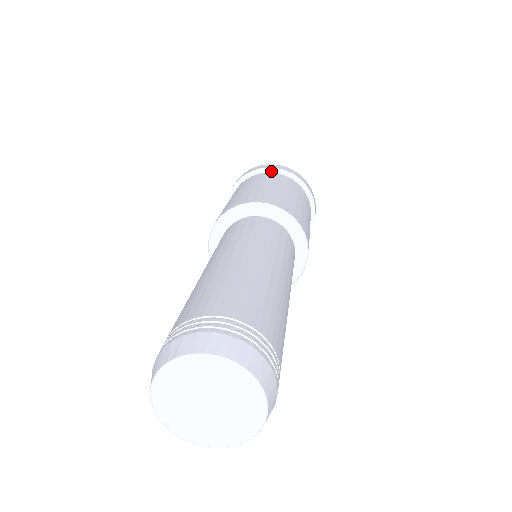
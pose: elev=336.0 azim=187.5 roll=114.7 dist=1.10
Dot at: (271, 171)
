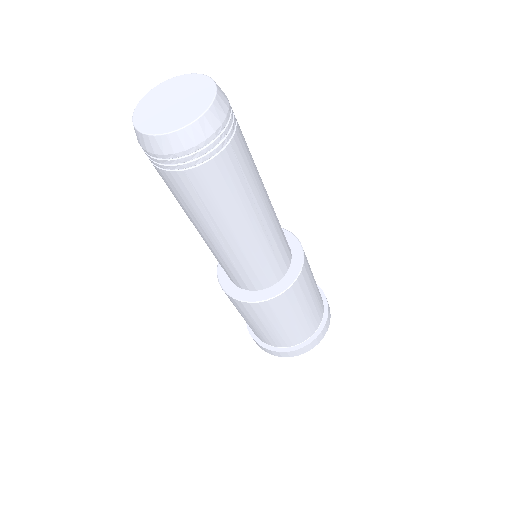
Dot at: occluded
